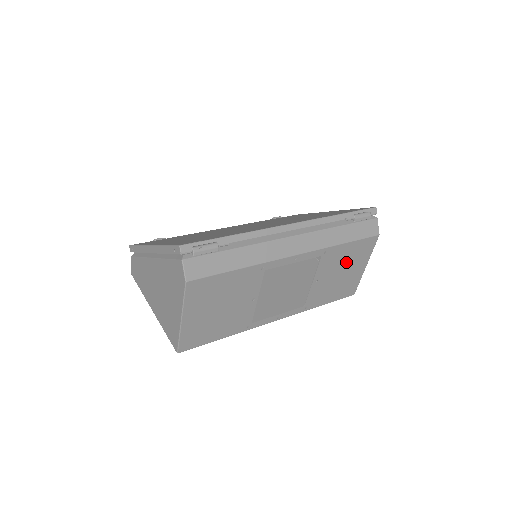
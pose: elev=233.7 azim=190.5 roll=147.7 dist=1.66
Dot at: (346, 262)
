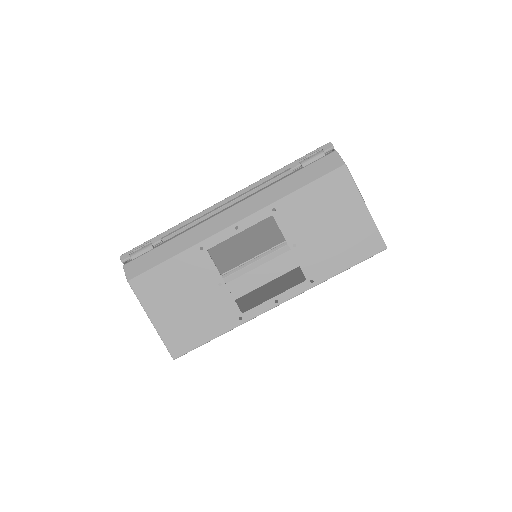
Dot at: (322, 211)
